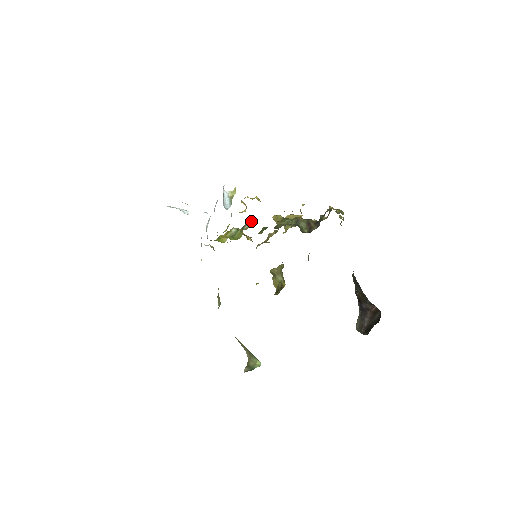
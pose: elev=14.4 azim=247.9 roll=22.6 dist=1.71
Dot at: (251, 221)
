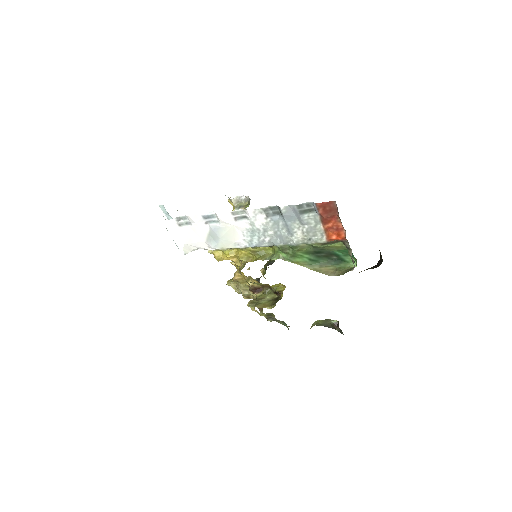
Dot at: occluded
